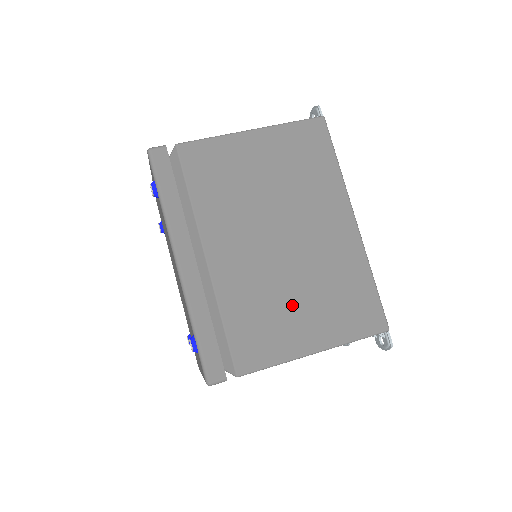
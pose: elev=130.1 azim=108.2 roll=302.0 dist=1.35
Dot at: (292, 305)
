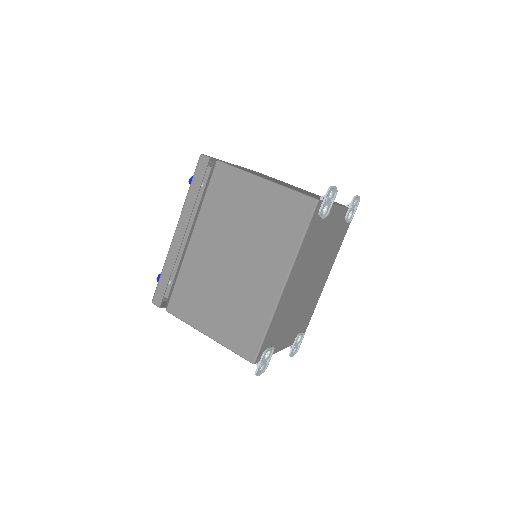
Dot at: (213, 301)
